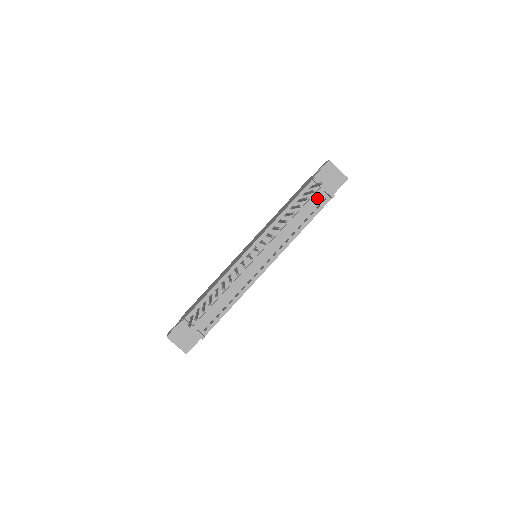
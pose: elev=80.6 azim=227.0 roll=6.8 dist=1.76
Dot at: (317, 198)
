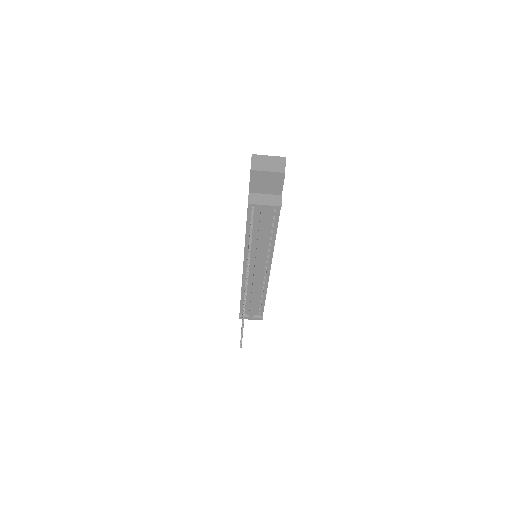
Dot at: occluded
